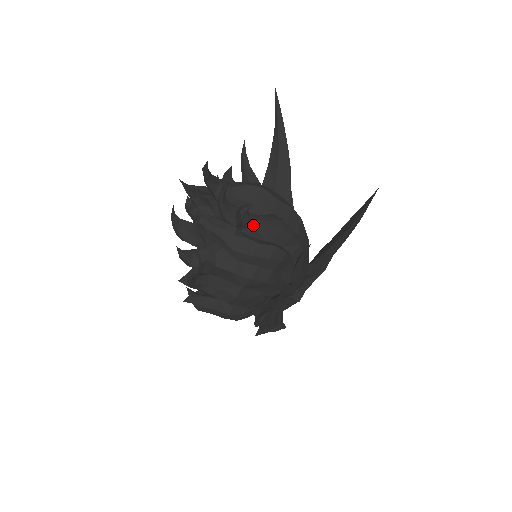
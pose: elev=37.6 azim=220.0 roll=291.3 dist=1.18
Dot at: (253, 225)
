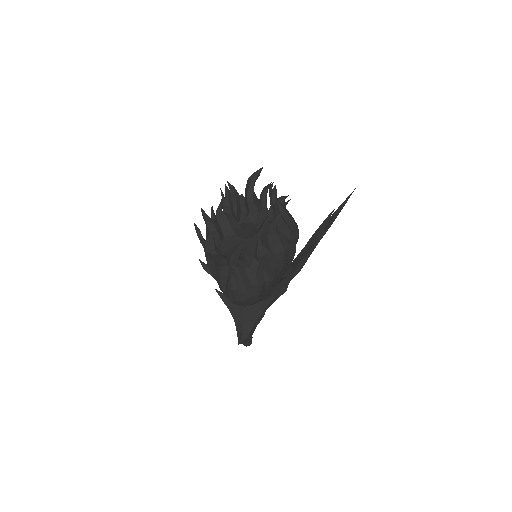
Dot at: occluded
